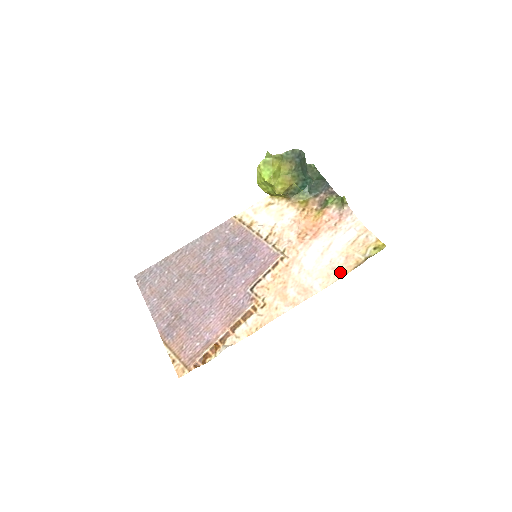
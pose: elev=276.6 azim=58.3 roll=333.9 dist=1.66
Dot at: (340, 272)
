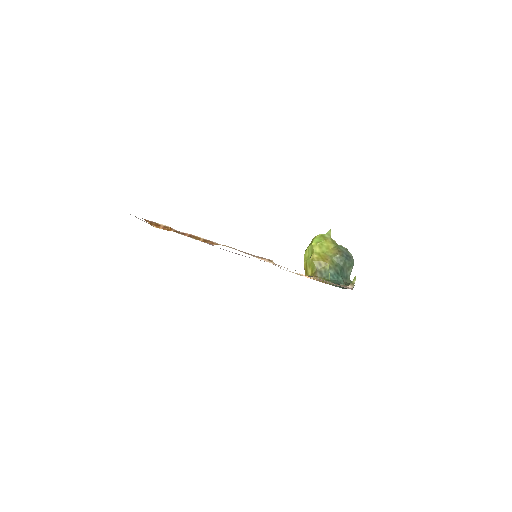
Dot at: occluded
